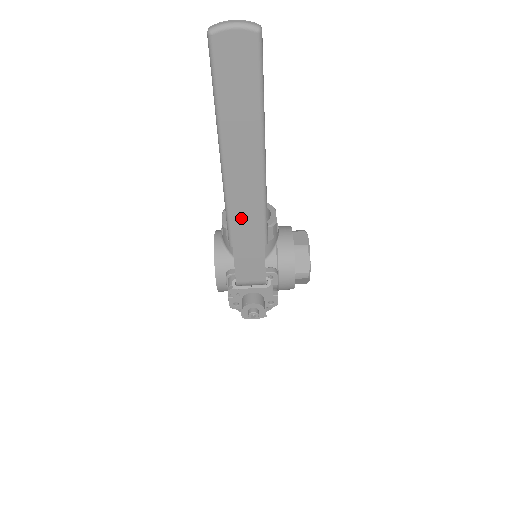
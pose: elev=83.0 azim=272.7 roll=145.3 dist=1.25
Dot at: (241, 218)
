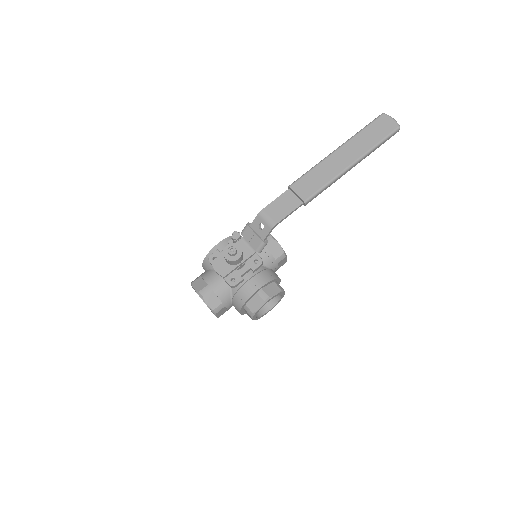
Dot at: (312, 178)
